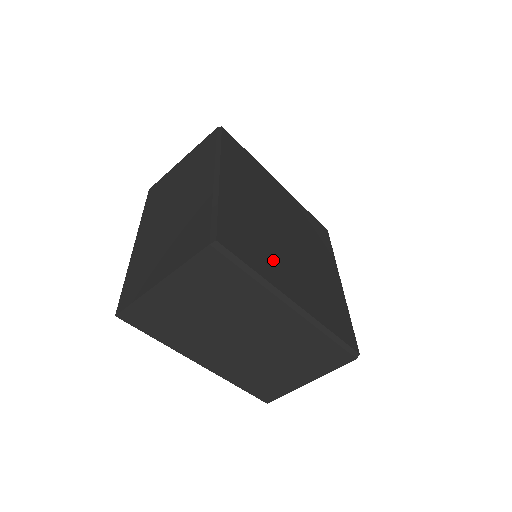
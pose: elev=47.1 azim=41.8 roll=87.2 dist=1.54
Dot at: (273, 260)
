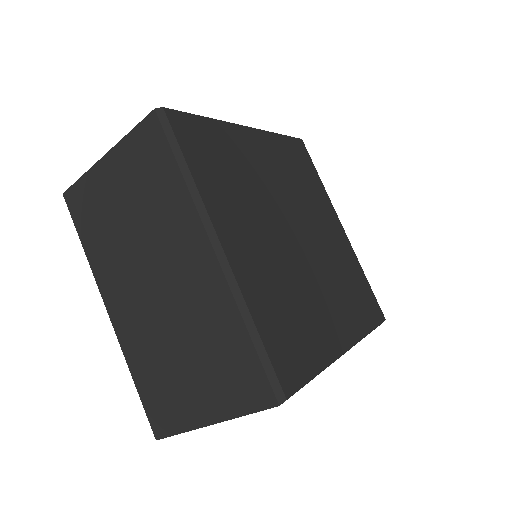
Dot at: (236, 203)
